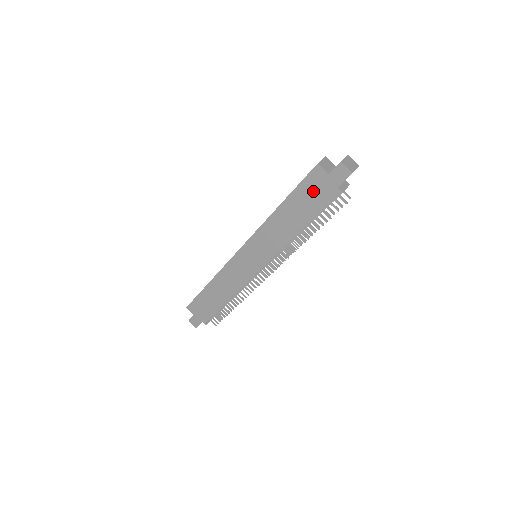
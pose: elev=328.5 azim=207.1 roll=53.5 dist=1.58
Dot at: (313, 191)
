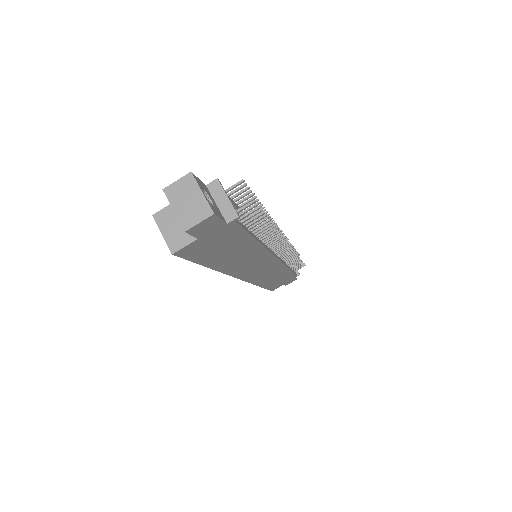
Dot at: (213, 247)
